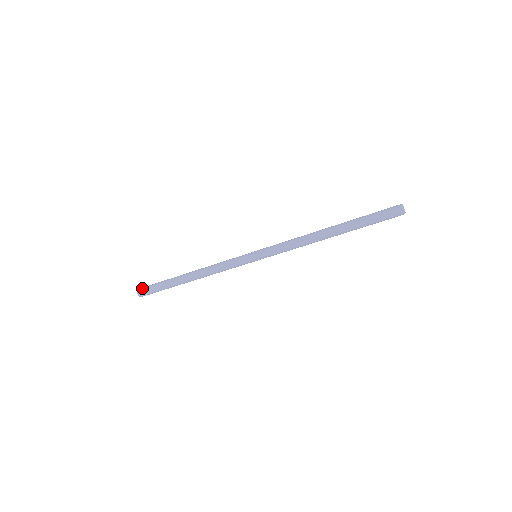
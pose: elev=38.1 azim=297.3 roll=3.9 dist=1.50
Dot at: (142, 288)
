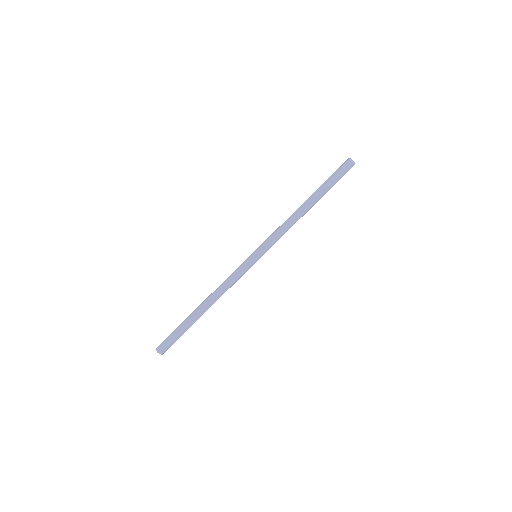
Dot at: (160, 344)
